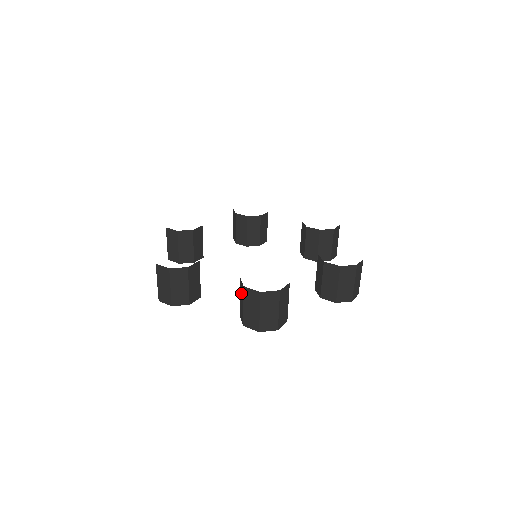
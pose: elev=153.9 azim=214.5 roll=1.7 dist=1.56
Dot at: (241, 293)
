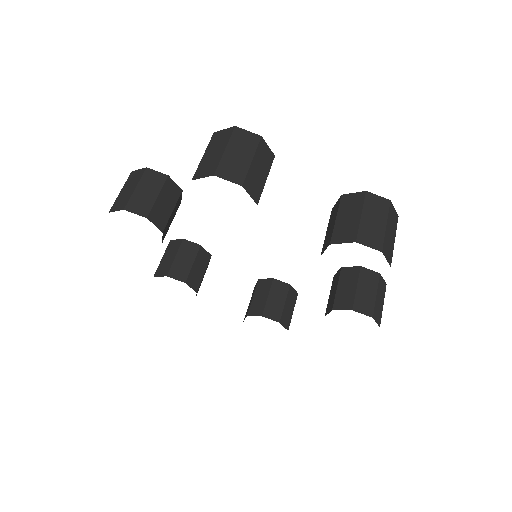
Dot at: (348, 207)
